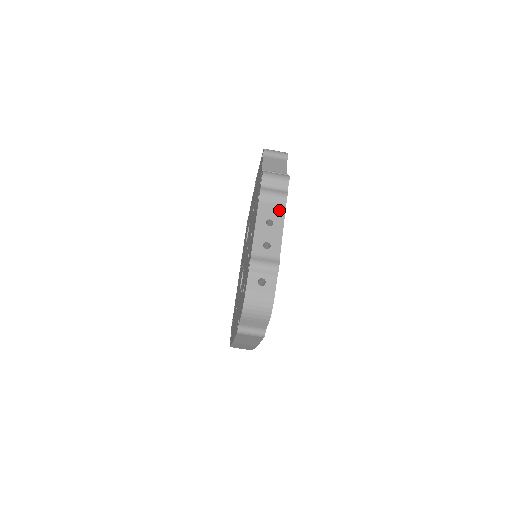
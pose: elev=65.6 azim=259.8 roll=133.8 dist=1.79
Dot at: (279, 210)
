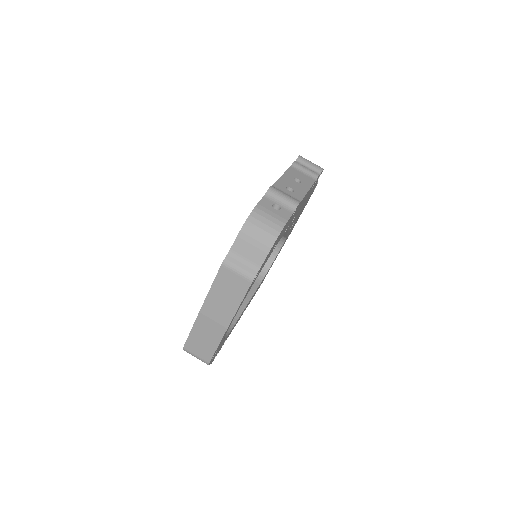
Dot at: (308, 179)
